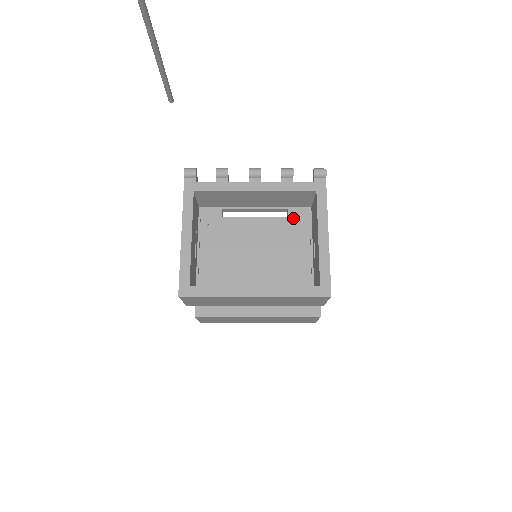
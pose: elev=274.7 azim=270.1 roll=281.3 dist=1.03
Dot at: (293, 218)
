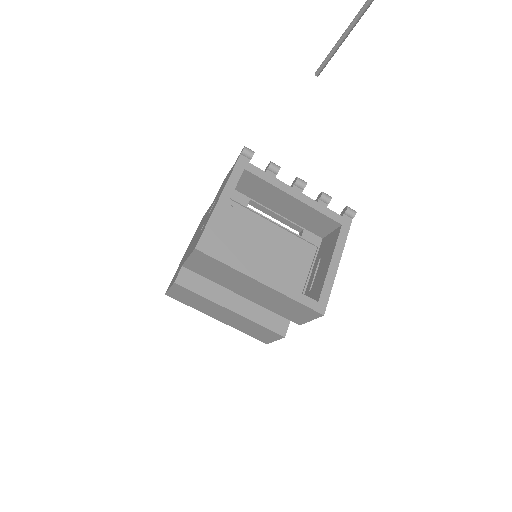
Dot at: (305, 239)
